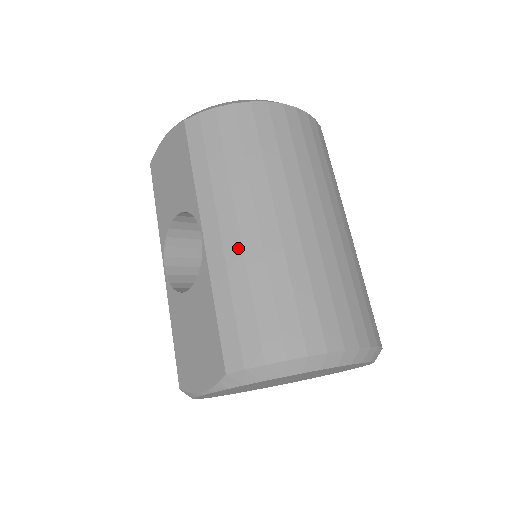
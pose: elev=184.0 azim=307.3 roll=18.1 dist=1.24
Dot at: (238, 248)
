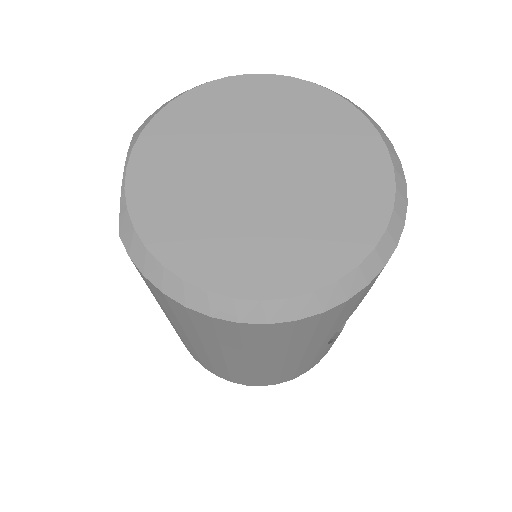
Dot at: (177, 332)
